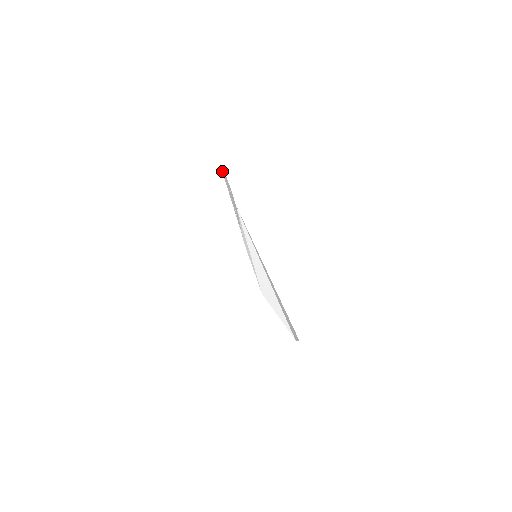
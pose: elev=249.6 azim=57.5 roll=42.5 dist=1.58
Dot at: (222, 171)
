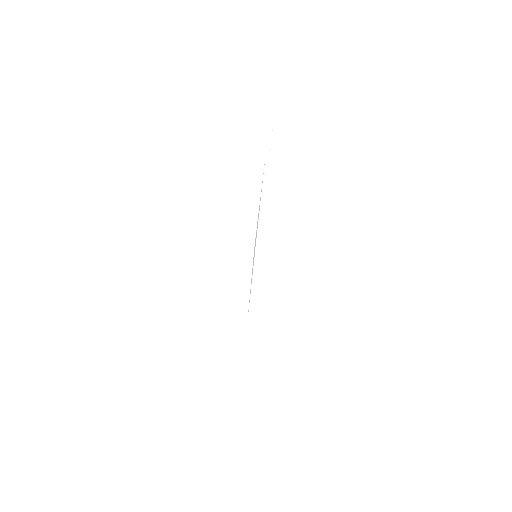
Dot at: occluded
